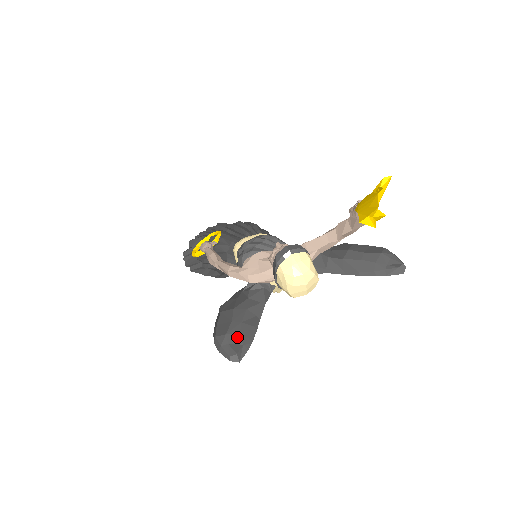
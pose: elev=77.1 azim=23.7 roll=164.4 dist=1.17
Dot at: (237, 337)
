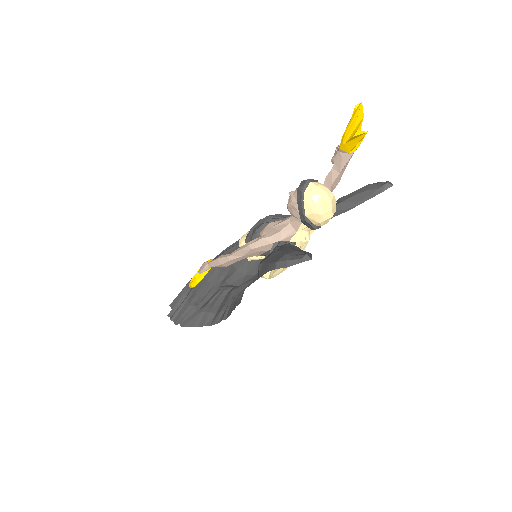
Dot at: (296, 252)
